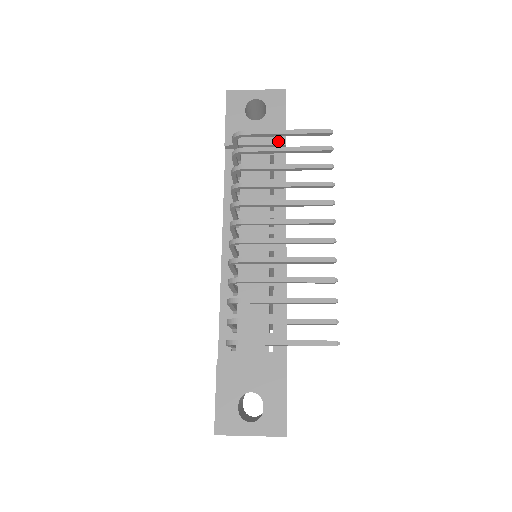
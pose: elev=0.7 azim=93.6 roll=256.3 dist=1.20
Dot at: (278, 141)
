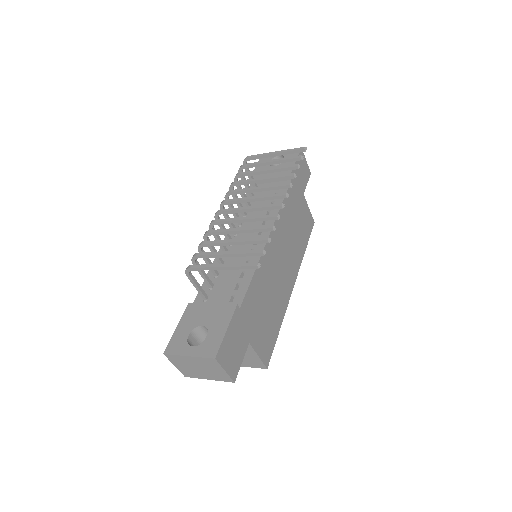
Dot at: occluded
